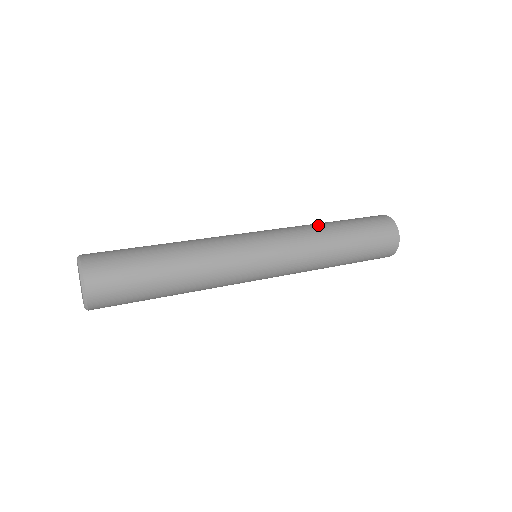
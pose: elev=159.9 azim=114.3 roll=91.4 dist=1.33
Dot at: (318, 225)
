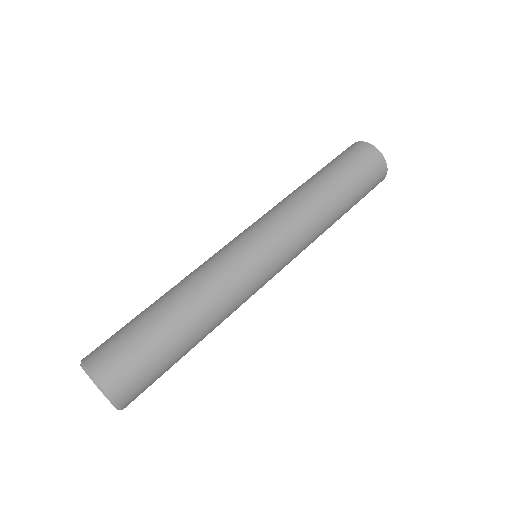
Dot at: (320, 204)
